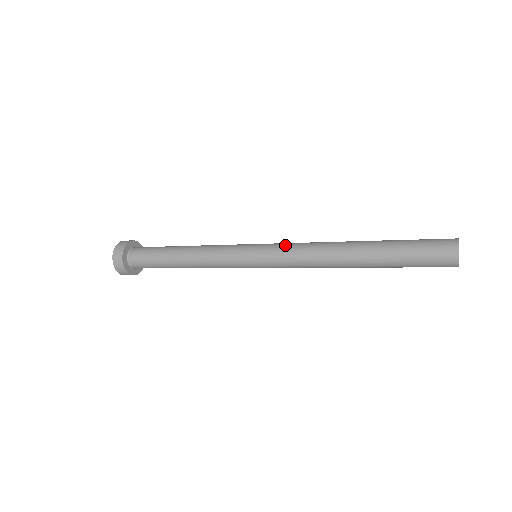
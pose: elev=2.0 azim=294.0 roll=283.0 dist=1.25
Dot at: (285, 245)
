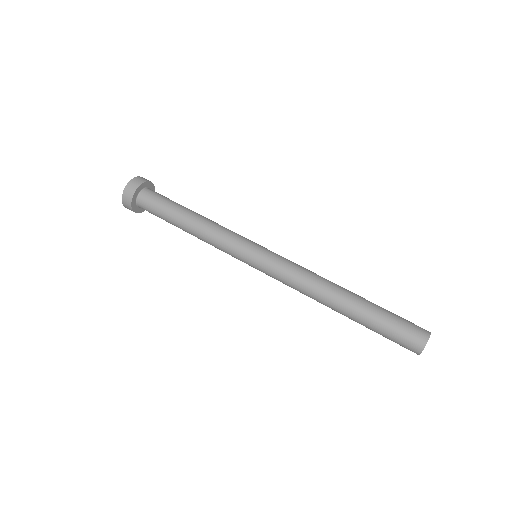
Dot at: (282, 268)
